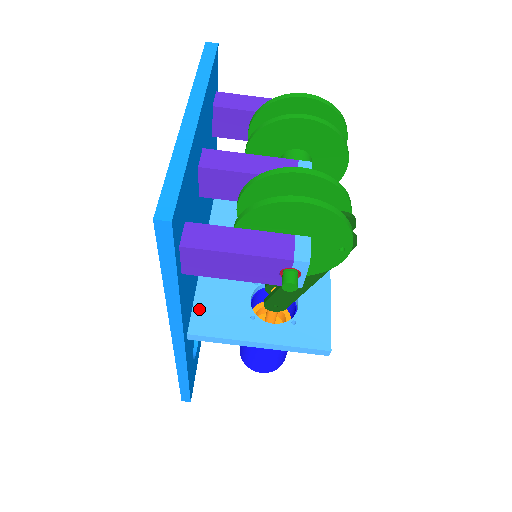
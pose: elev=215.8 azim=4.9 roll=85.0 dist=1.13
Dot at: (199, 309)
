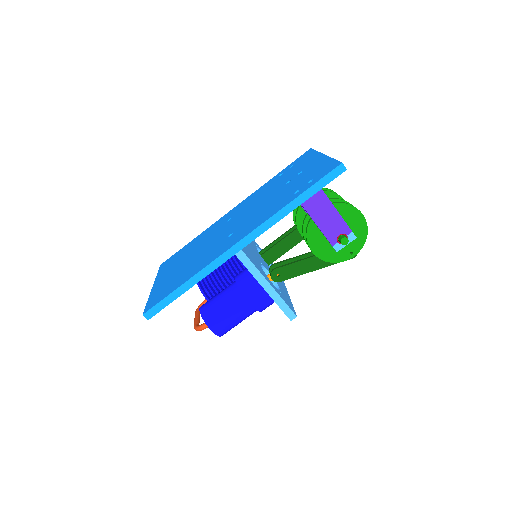
Dot at: occluded
